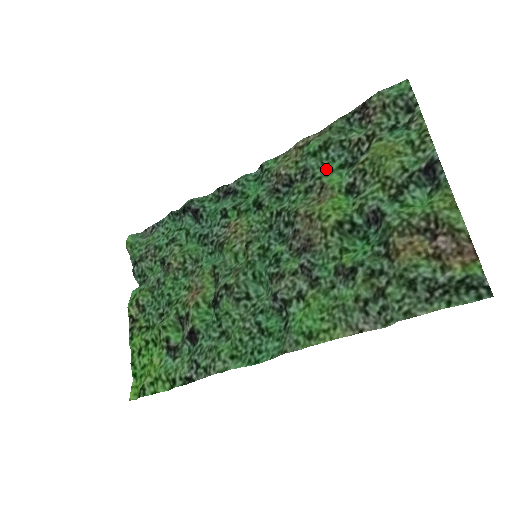
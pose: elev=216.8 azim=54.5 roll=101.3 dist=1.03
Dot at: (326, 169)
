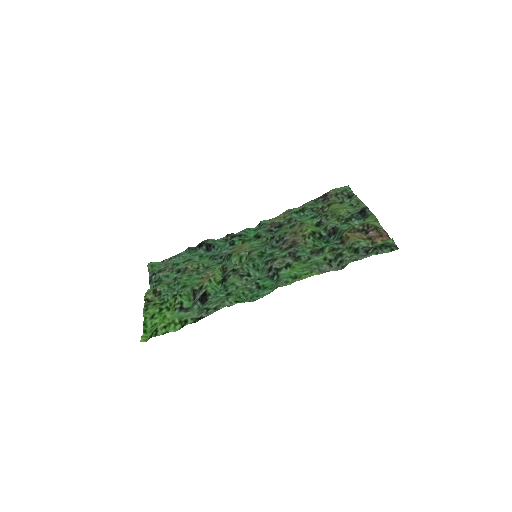
Dot at: (303, 219)
